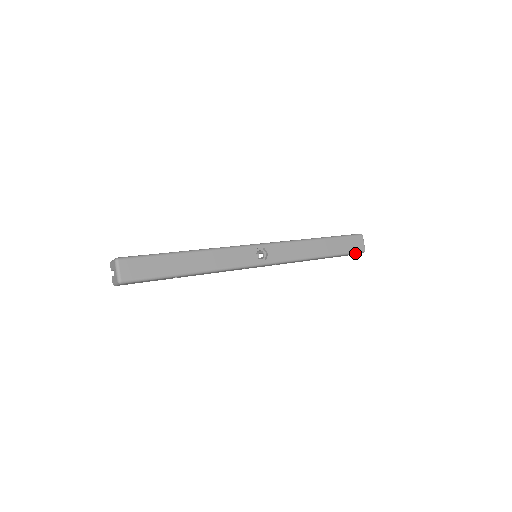
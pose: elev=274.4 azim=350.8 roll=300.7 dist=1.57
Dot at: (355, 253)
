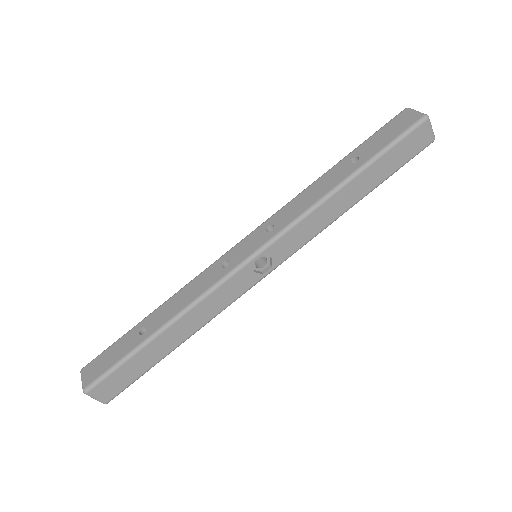
Dot at: (416, 154)
